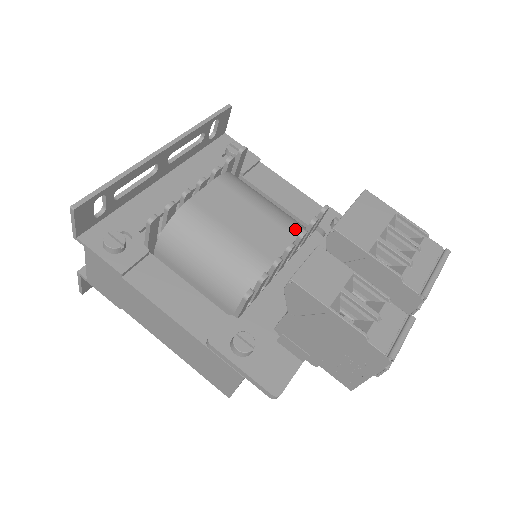
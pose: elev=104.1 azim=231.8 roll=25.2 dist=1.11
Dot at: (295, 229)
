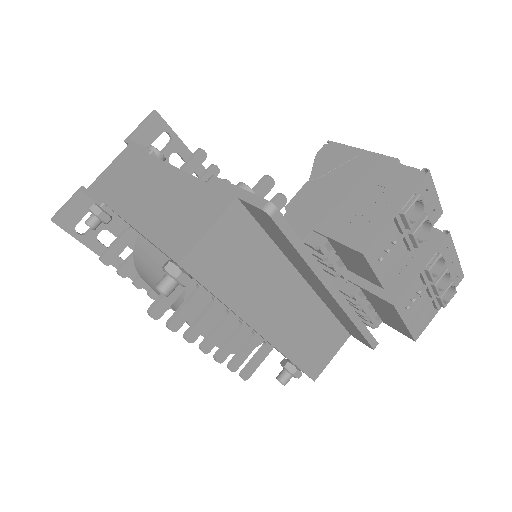
Dot at: occluded
